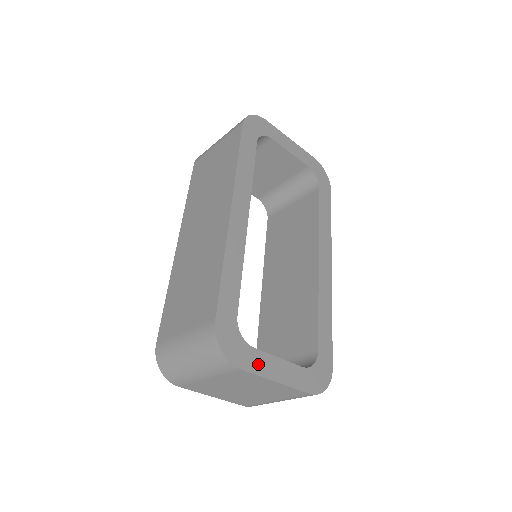
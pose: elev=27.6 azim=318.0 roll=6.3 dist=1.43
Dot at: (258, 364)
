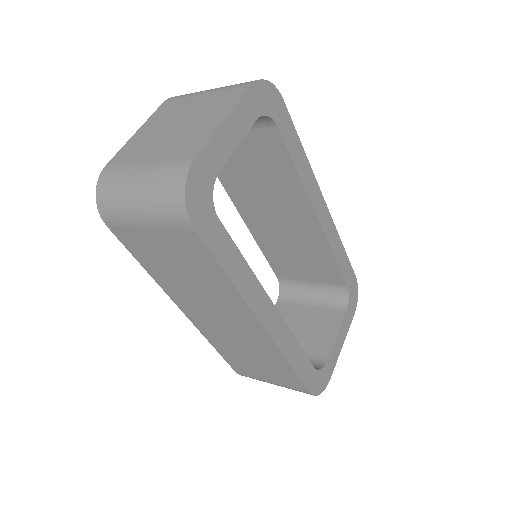
Dot at: (333, 360)
